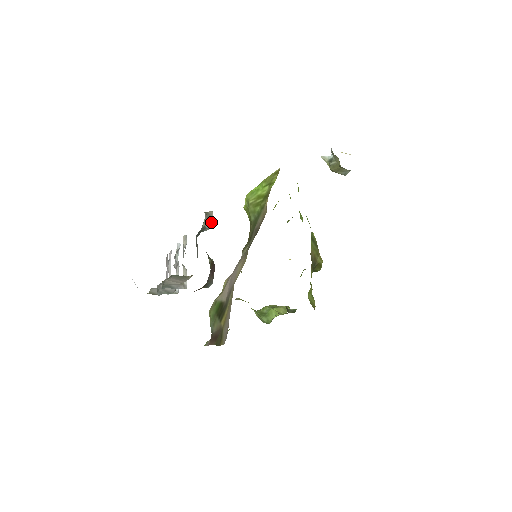
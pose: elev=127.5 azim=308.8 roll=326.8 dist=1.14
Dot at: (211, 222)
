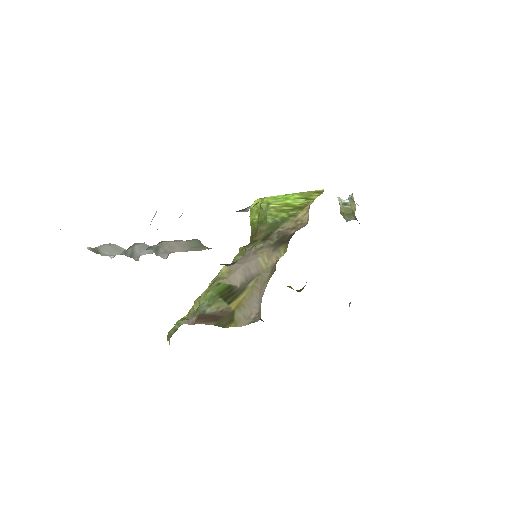
Dot at: (250, 206)
